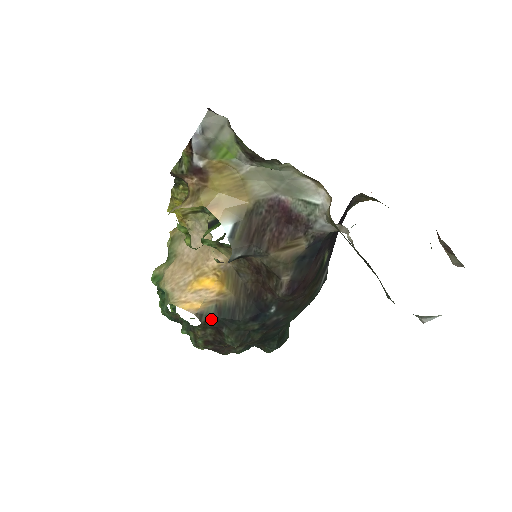
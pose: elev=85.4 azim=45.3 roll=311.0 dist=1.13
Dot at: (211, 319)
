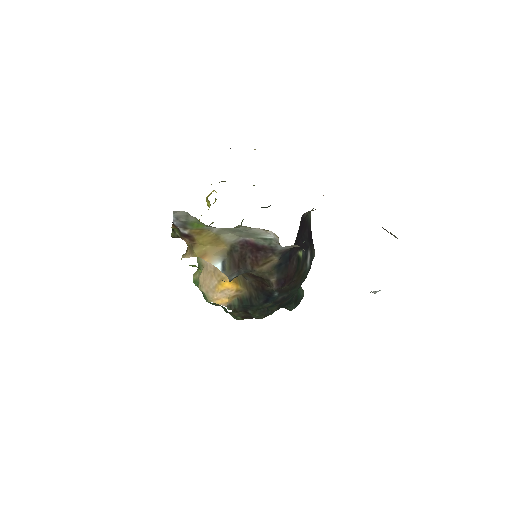
Dot at: (238, 307)
